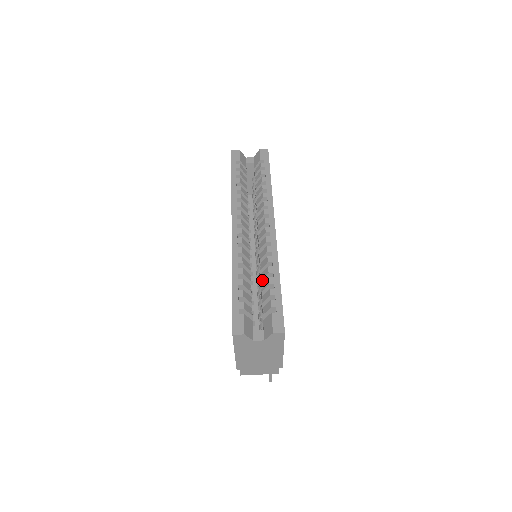
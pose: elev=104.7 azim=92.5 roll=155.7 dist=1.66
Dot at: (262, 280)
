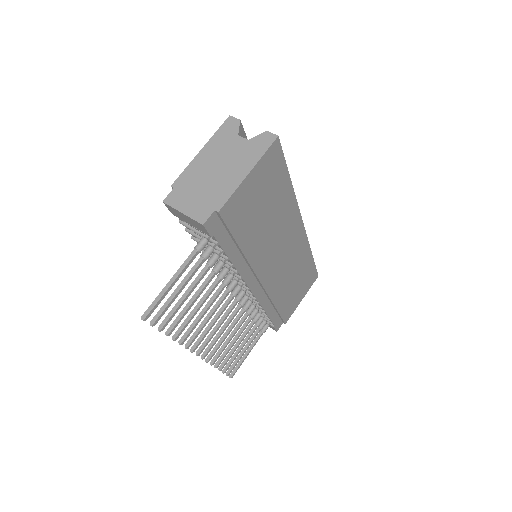
Dot at: occluded
